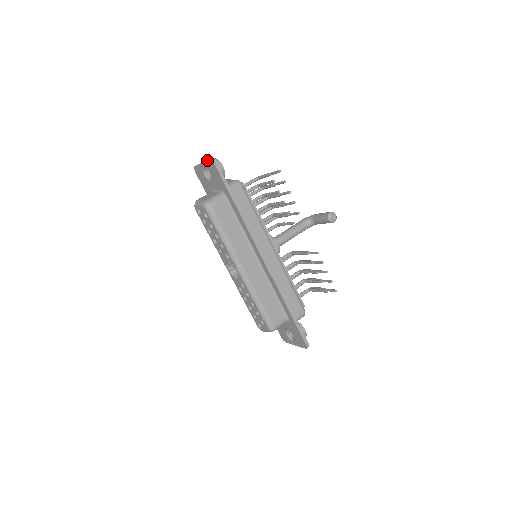
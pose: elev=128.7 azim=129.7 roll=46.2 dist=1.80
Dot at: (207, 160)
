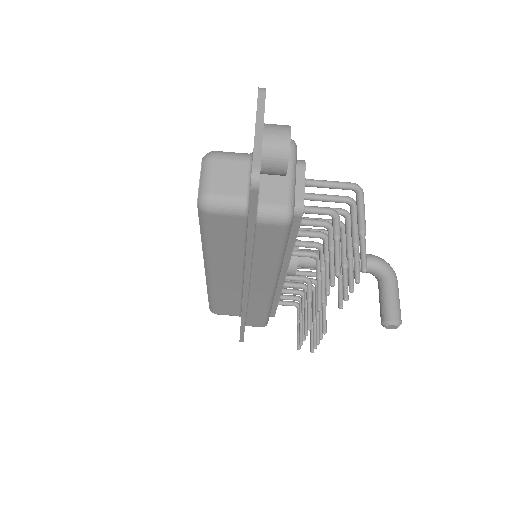
Dot at: occluded
